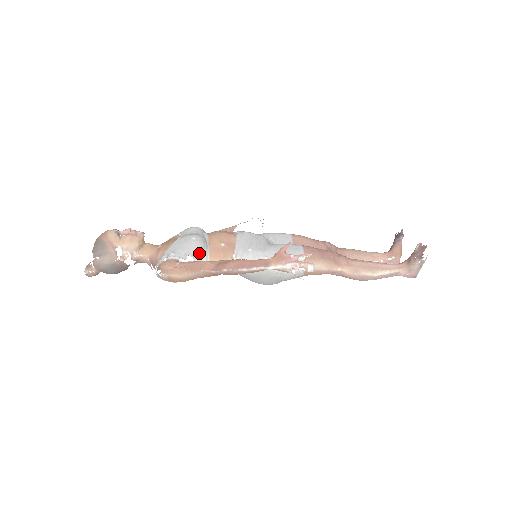
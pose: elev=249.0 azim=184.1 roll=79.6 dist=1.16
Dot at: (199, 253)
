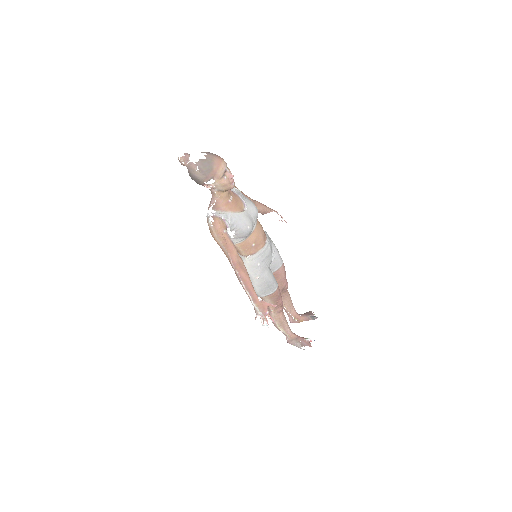
Dot at: (240, 237)
